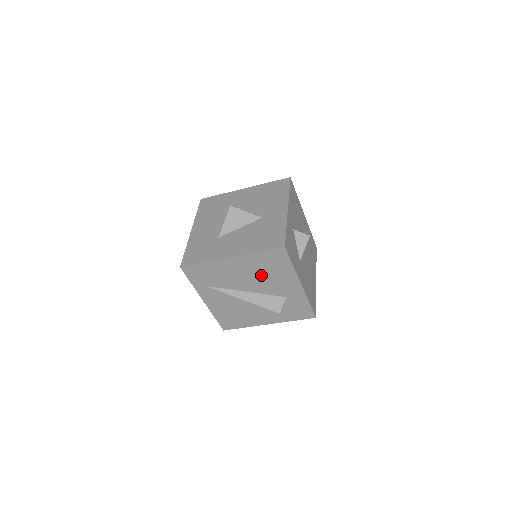
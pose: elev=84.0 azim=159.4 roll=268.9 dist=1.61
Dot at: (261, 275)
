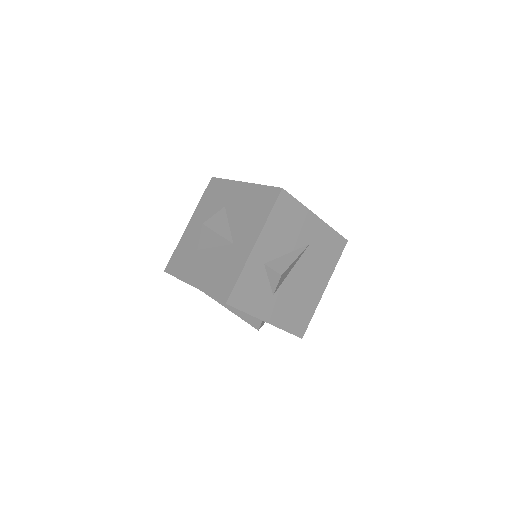
Dot at: occluded
